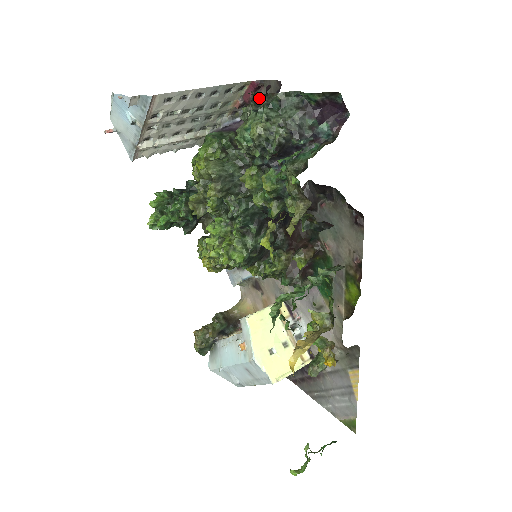
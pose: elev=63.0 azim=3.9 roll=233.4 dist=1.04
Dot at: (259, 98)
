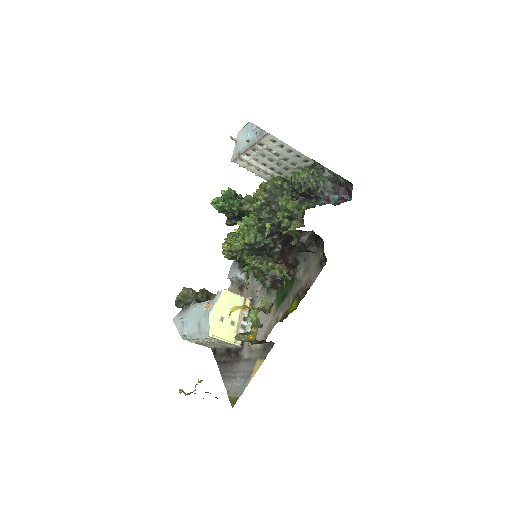
Dot at: occluded
